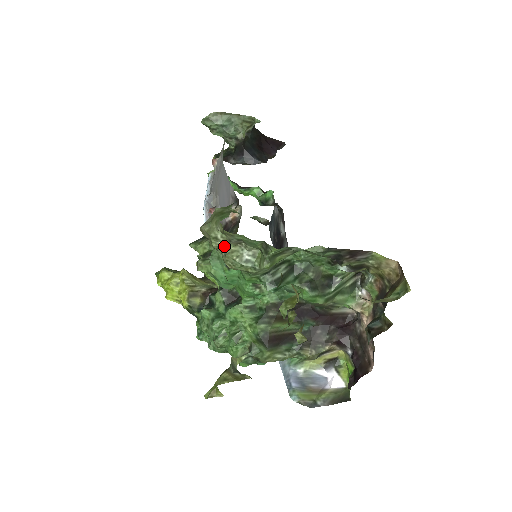
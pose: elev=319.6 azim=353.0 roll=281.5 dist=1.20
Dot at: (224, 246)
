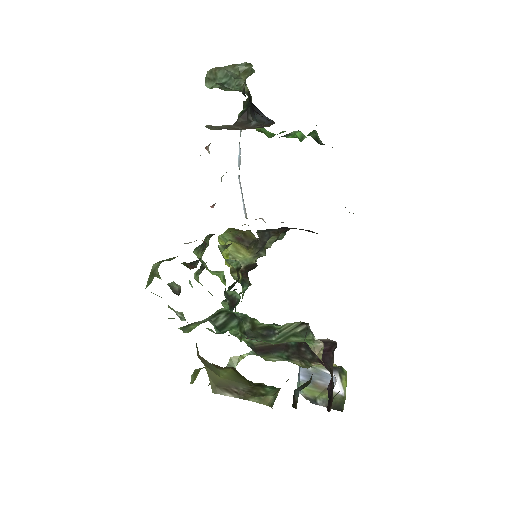
Dot at: occluded
